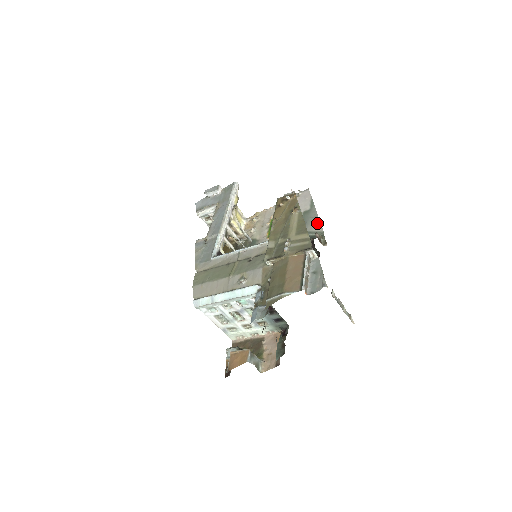
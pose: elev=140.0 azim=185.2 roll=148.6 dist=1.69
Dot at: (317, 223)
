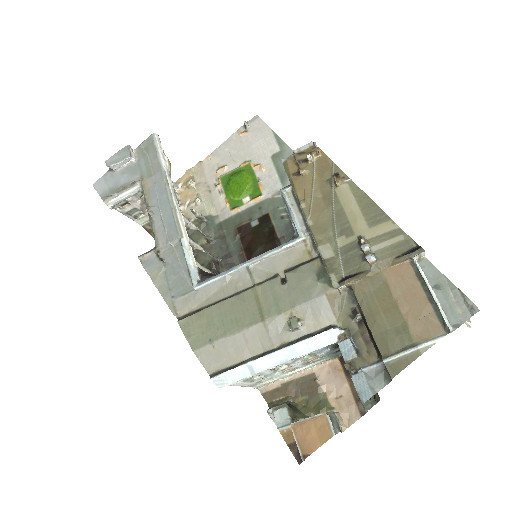
Dot at: occluded
